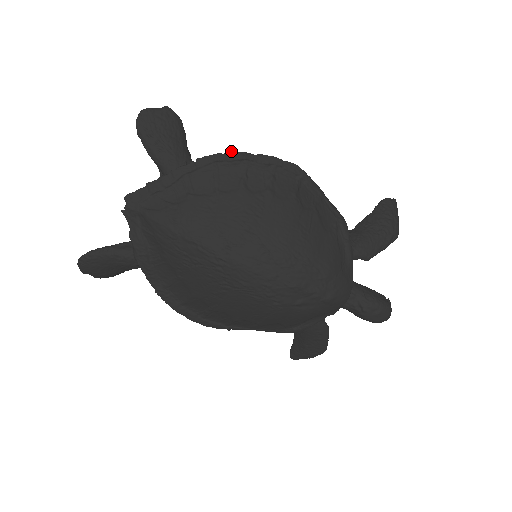
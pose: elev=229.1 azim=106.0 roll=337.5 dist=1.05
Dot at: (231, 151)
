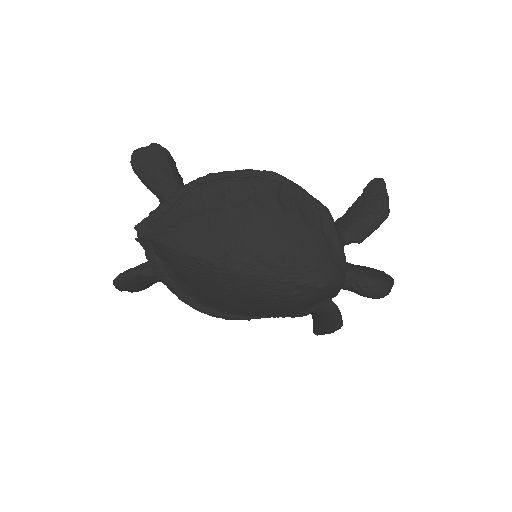
Dot at: (211, 173)
